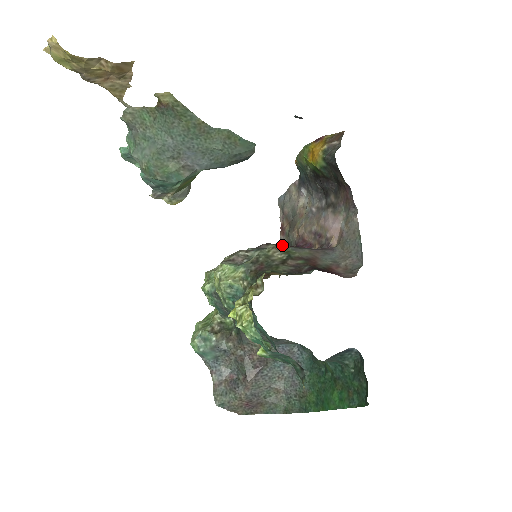
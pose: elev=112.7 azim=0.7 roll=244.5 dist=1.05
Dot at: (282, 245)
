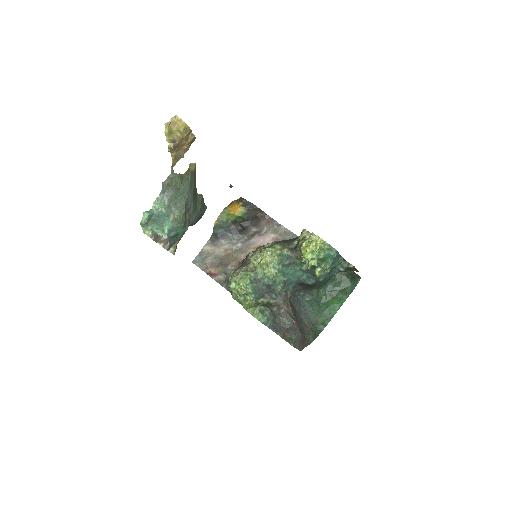
Dot at: occluded
